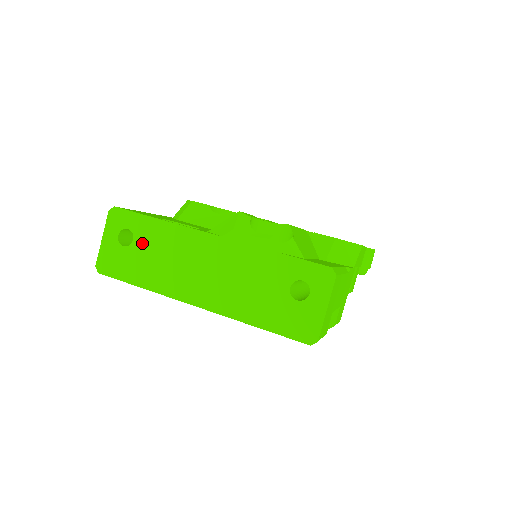
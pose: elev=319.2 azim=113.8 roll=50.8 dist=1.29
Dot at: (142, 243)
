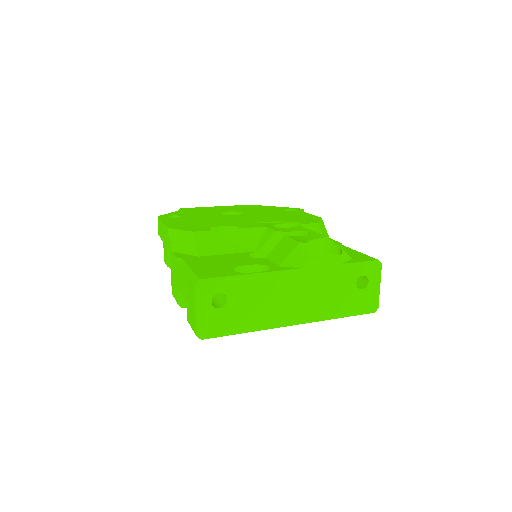
Dot at: (237, 299)
